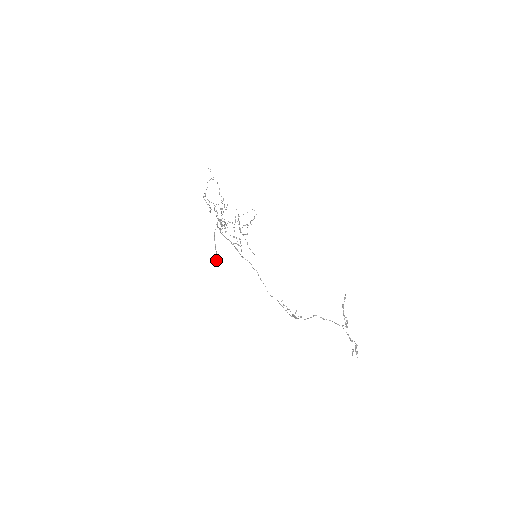
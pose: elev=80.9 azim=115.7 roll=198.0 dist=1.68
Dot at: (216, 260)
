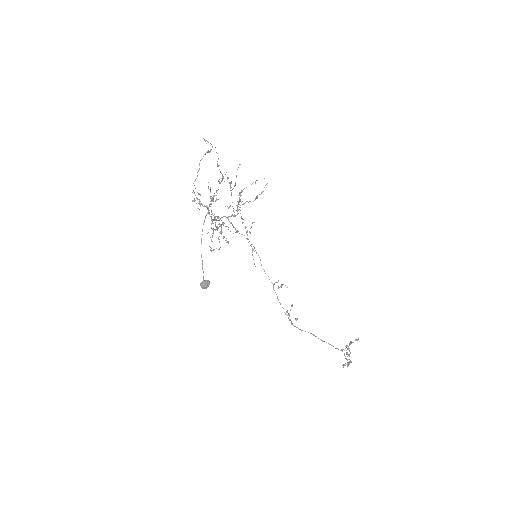
Dot at: occluded
